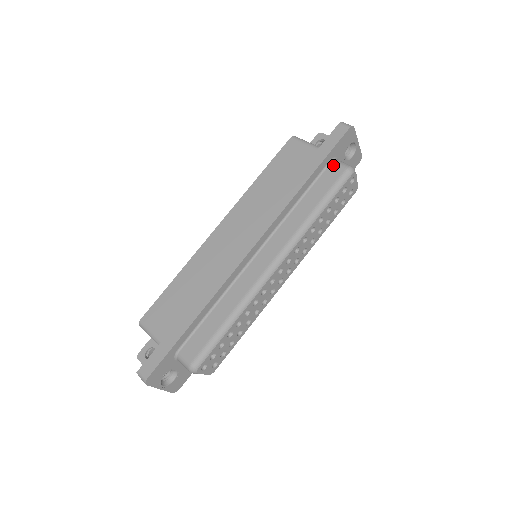
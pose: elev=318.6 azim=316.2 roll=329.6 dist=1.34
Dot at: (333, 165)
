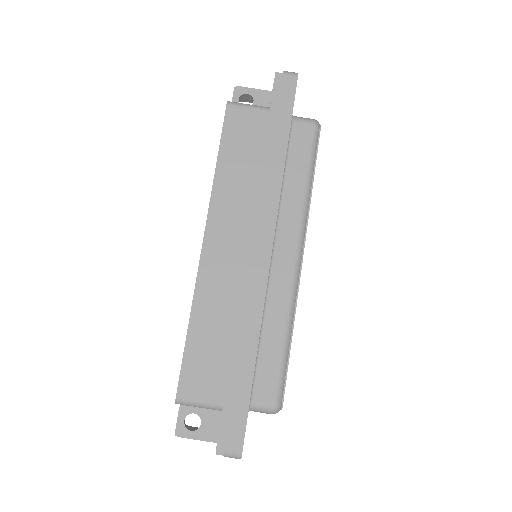
Dot at: (297, 124)
